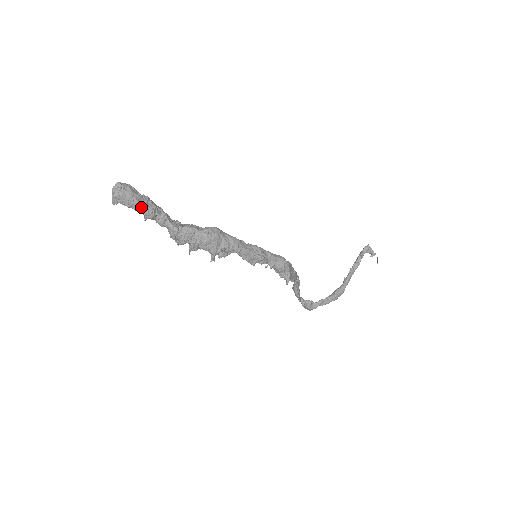
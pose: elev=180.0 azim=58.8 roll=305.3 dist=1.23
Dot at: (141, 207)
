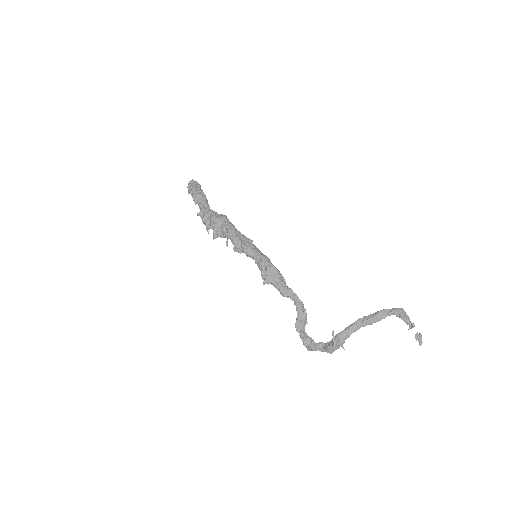
Dot at: (193, 193)
